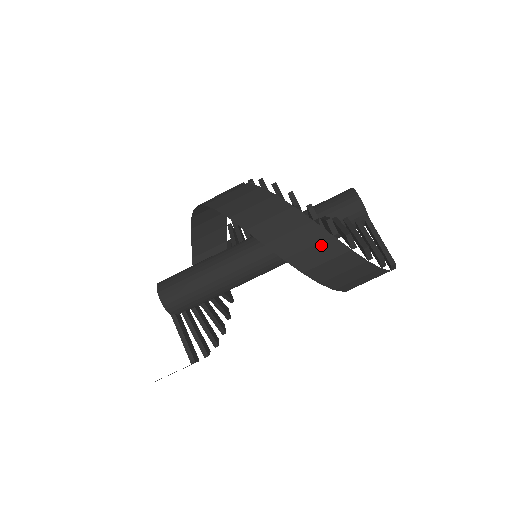
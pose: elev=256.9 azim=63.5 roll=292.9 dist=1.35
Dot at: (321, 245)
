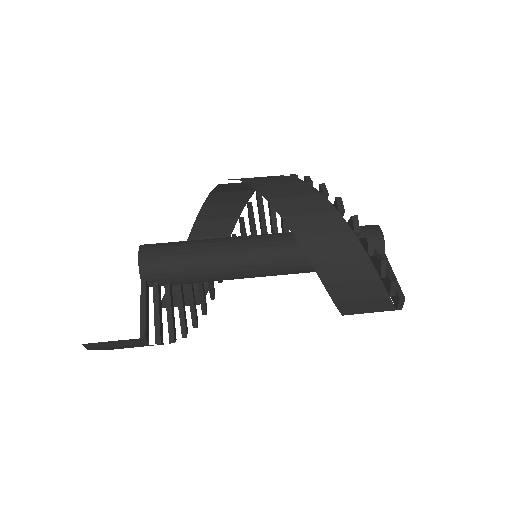
Dot at: (339, 238)
